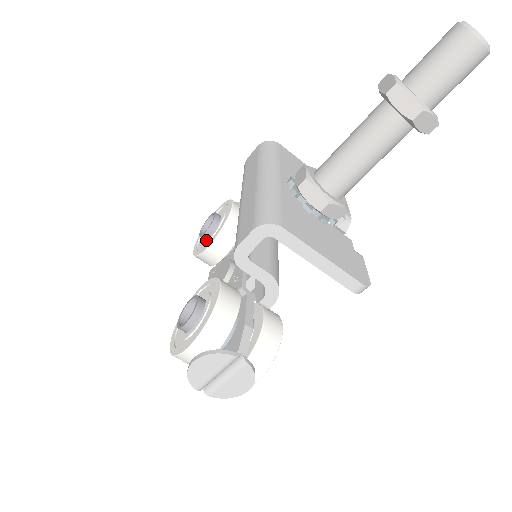
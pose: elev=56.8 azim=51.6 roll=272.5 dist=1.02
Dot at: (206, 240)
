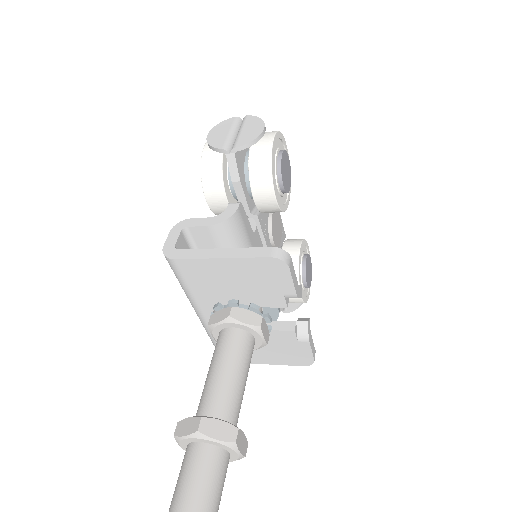
Dot at: occluded
